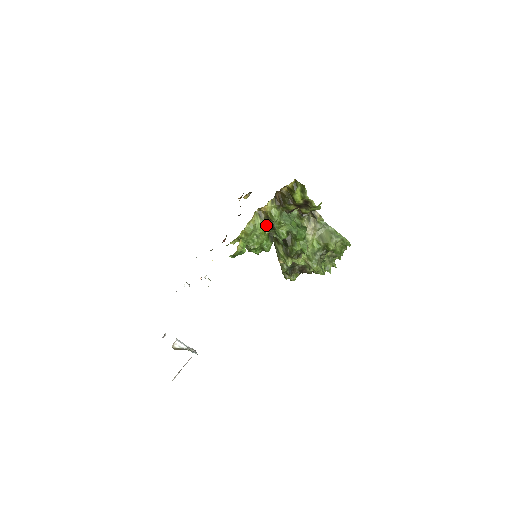
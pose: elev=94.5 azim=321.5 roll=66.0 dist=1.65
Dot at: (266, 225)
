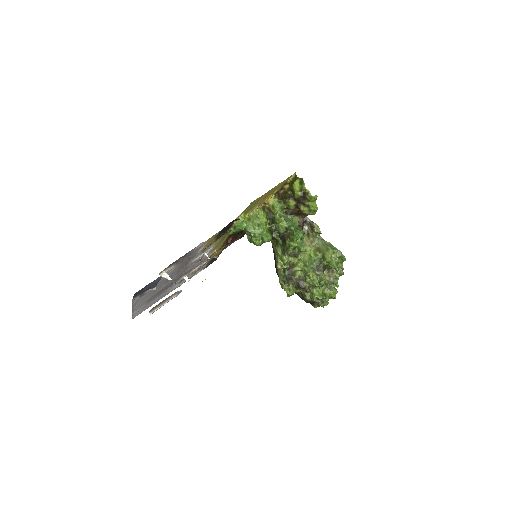
Dot at: (268, 220)
